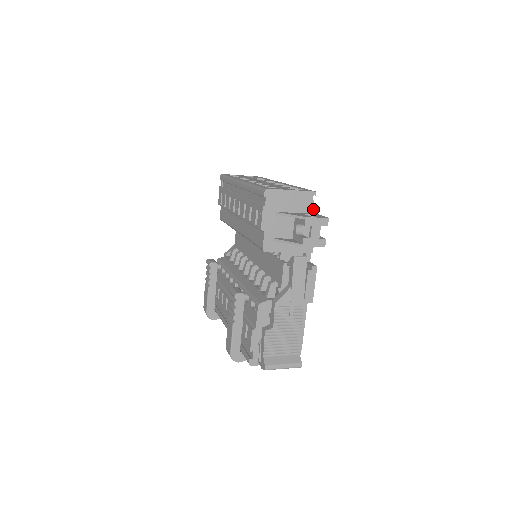
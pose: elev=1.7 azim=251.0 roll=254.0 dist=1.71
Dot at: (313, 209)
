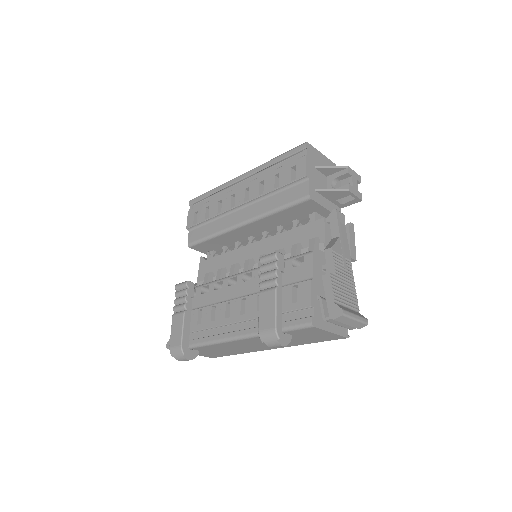
Dot at: occluded
